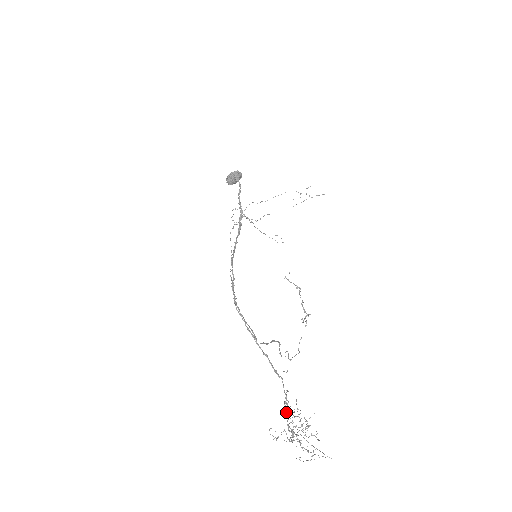
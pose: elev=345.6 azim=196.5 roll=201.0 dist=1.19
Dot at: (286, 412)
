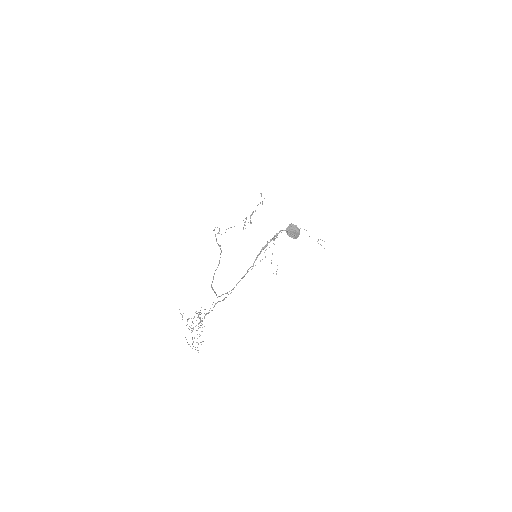
Dot at: occluded
